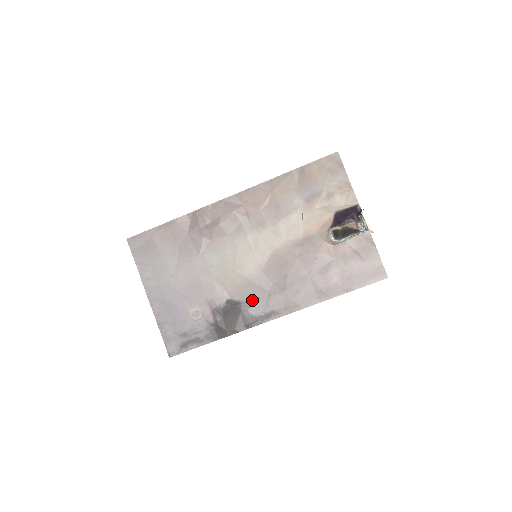
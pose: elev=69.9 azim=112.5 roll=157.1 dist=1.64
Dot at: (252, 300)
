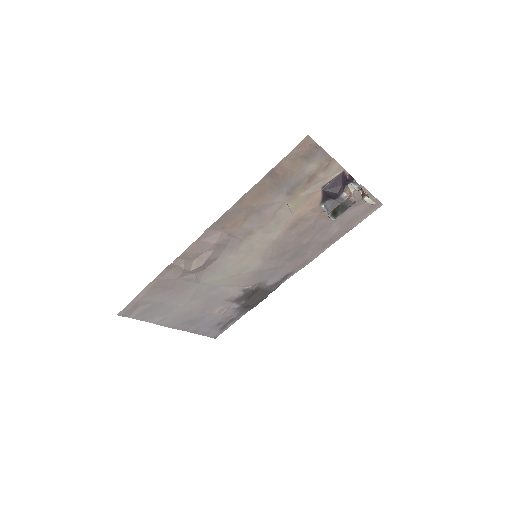
Dot at: (266, 279)
